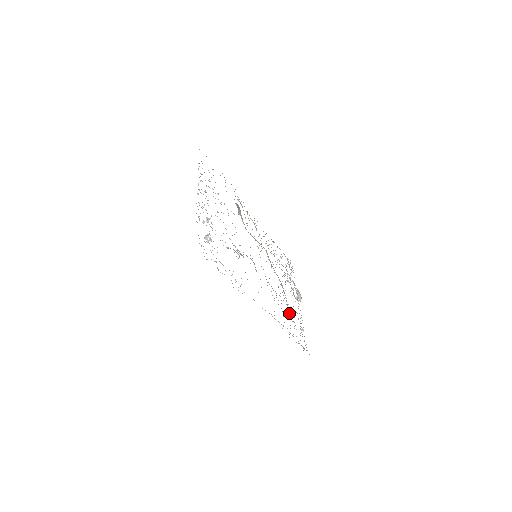
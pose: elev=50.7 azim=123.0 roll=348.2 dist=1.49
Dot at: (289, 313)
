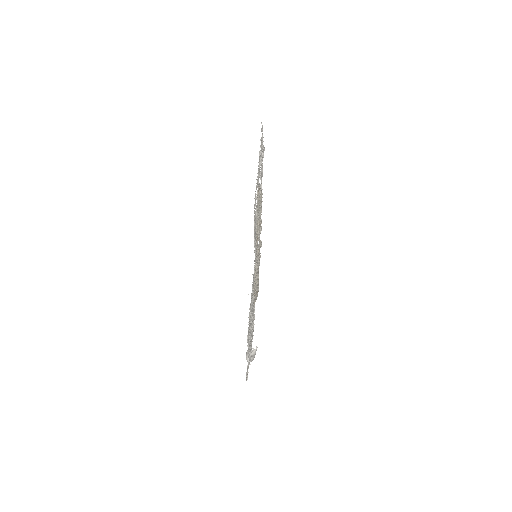
Dot at: (256, 293)
